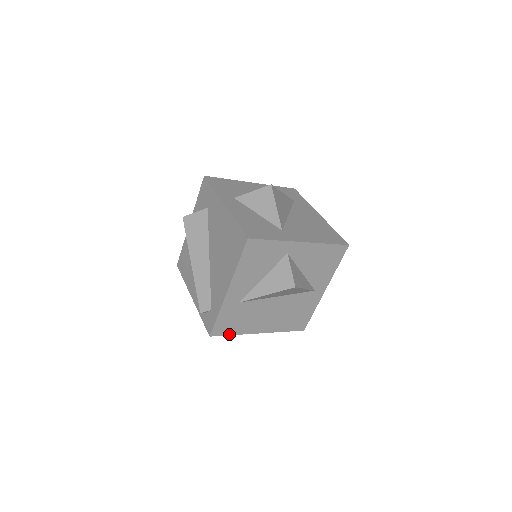
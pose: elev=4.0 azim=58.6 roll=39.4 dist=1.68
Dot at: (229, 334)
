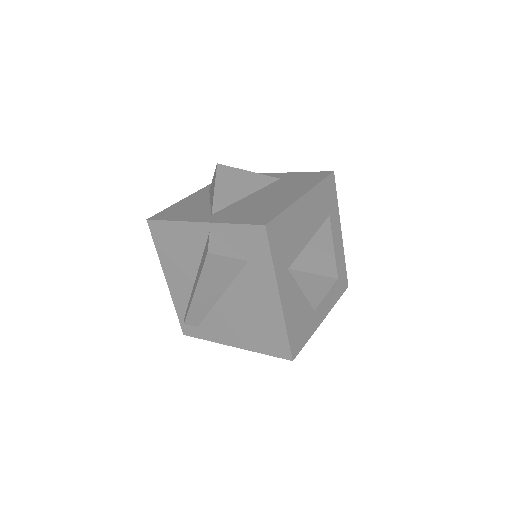
Dot at: occluded
